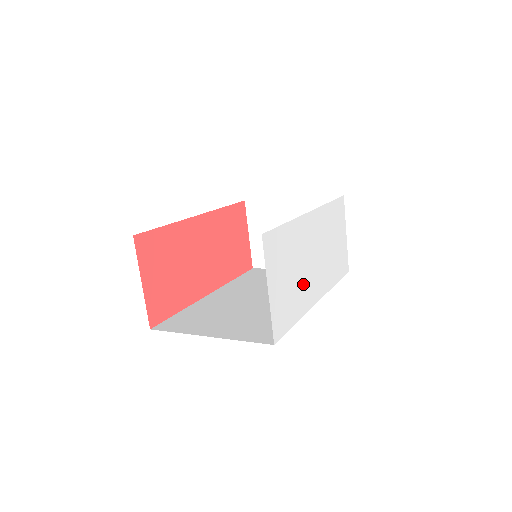
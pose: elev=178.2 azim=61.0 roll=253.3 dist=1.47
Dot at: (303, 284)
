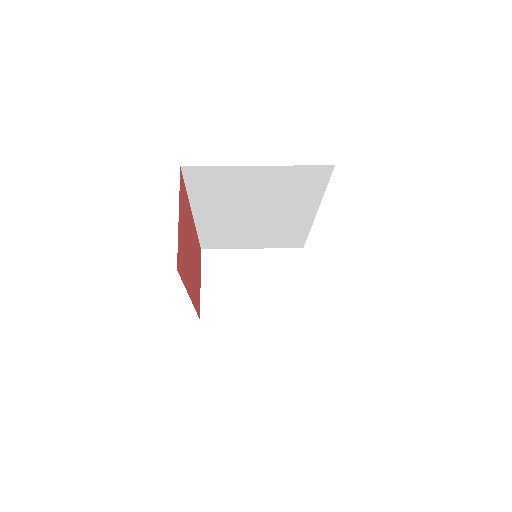
Dot at: occluded
